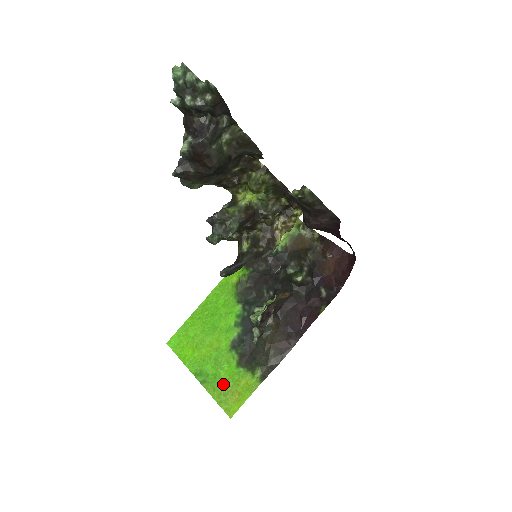
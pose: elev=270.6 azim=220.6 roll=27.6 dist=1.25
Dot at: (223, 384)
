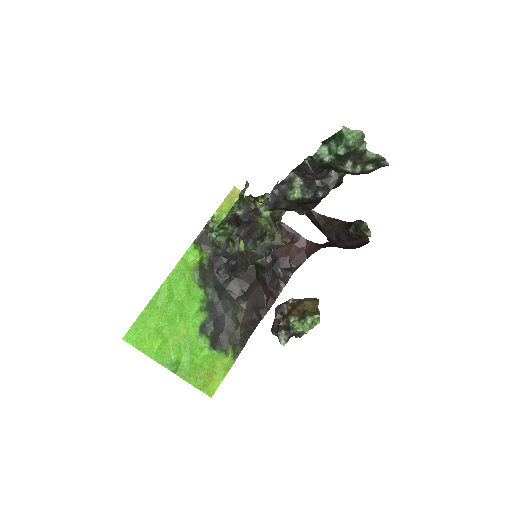
Dot at: (198, 369)
